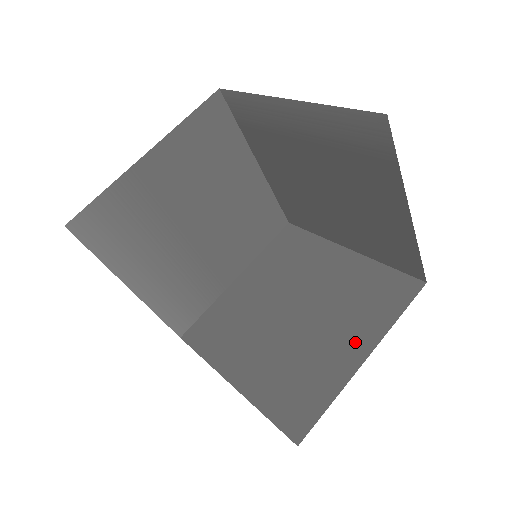
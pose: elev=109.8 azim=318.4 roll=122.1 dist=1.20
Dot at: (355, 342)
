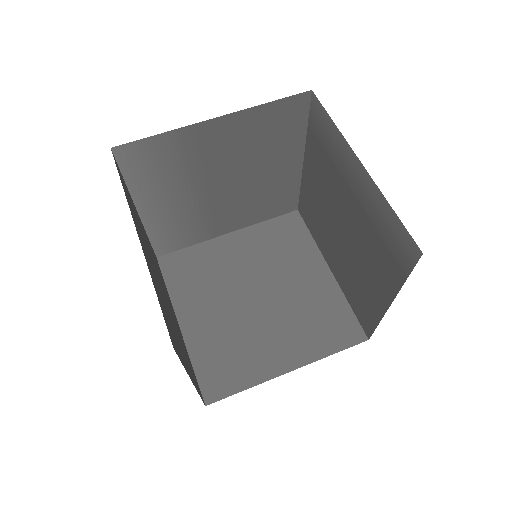
Dot at: (290, 353)
